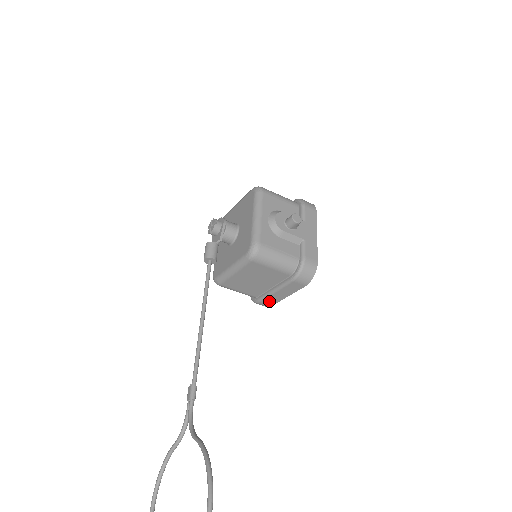
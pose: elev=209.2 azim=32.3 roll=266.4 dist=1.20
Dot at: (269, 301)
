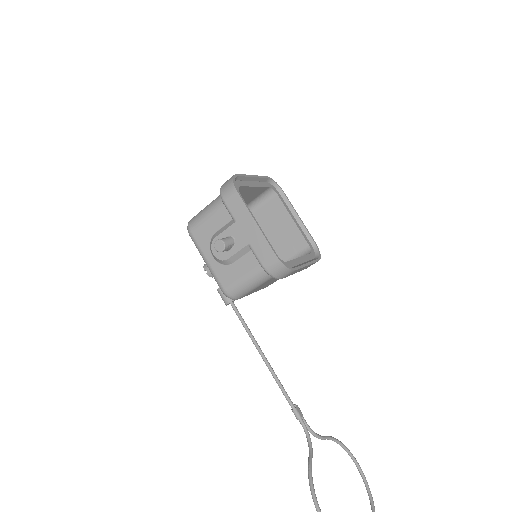
Dot at: (309, 266)
